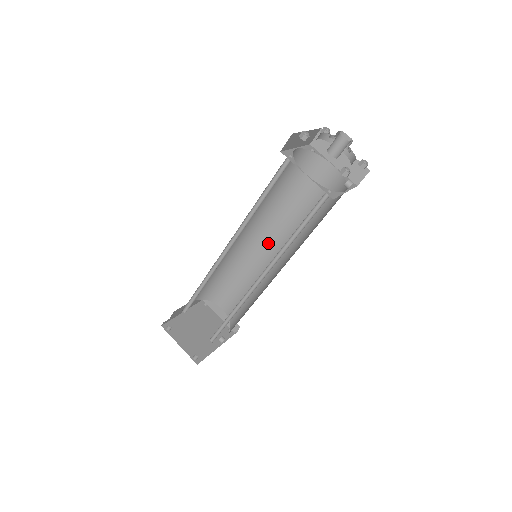
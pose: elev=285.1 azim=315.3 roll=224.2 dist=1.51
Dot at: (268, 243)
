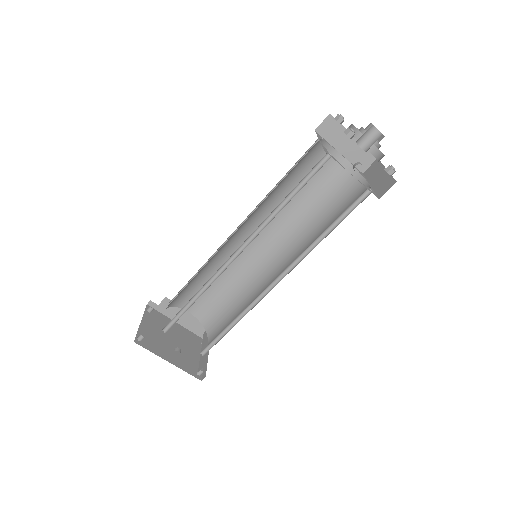
Dot at: (281, 268)
